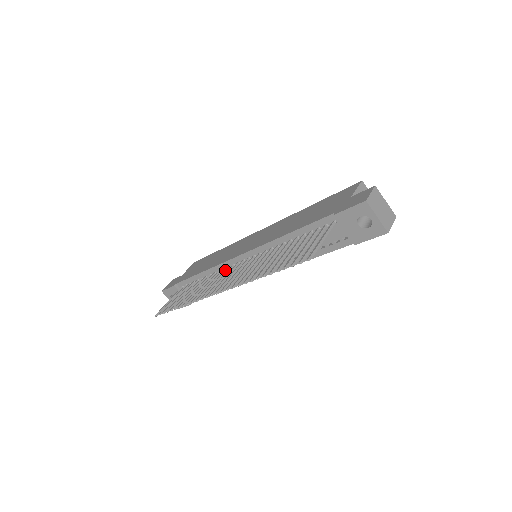
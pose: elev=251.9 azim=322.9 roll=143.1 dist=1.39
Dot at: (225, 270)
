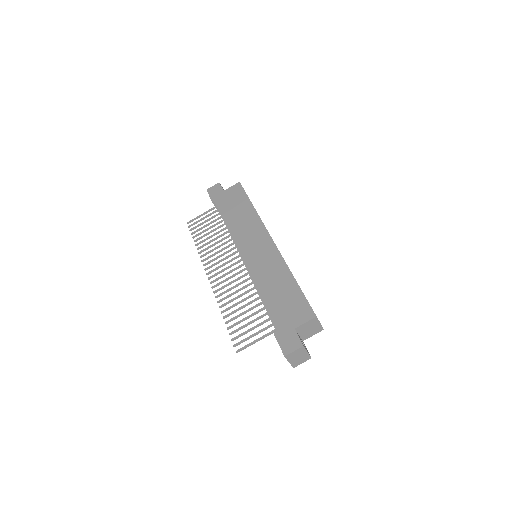
Dot at: (232, 249)
